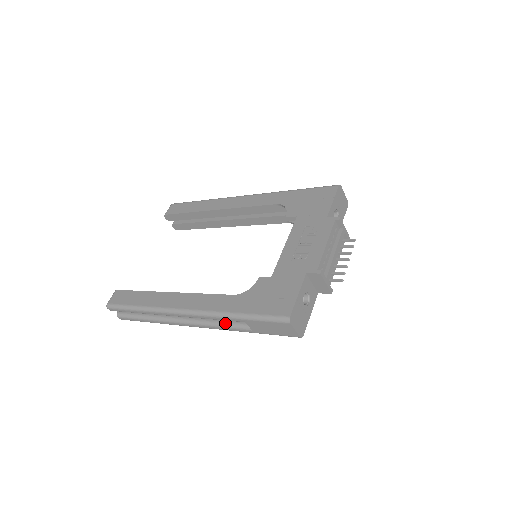
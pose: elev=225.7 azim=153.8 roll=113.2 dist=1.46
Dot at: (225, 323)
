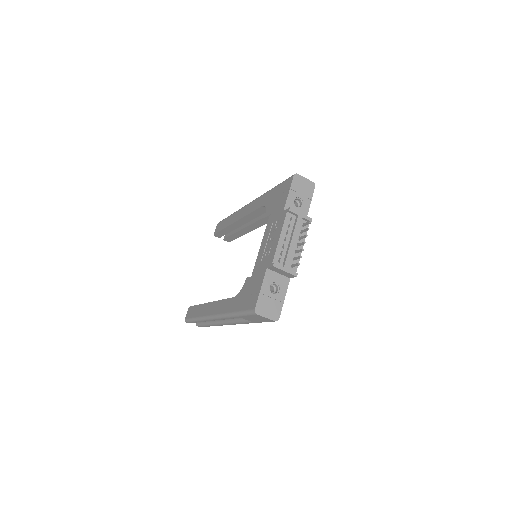
Dot at: (238, 319)
